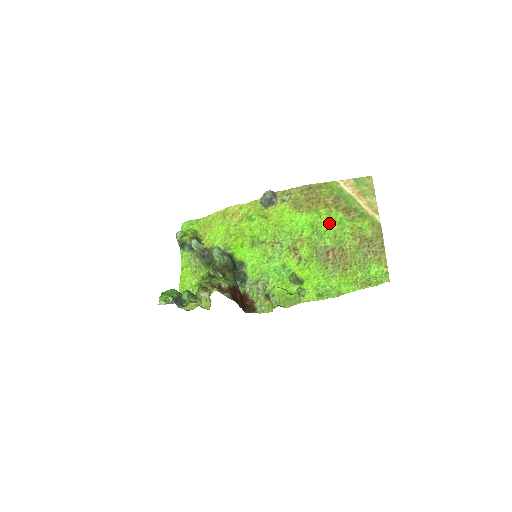
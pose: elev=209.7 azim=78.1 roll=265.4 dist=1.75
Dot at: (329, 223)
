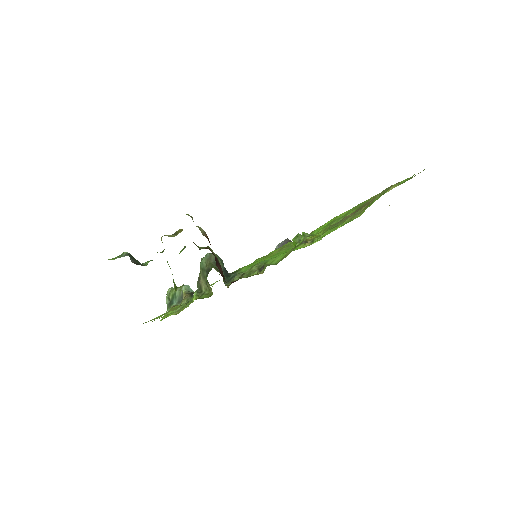
Dot at: (349, 210)
